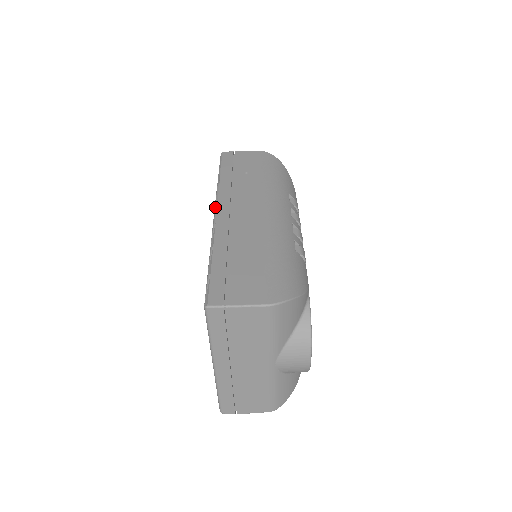
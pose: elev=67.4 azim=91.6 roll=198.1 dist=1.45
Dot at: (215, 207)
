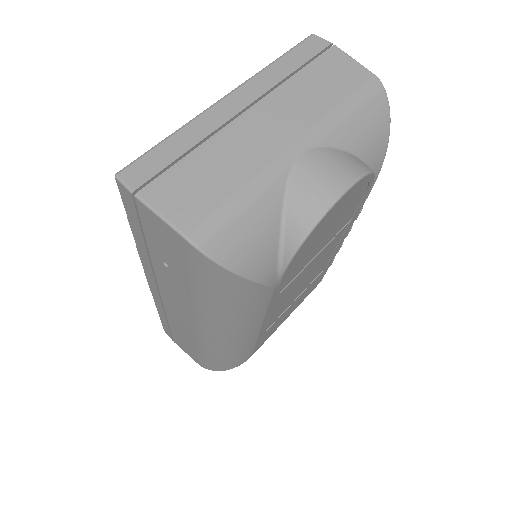
Dot at: occluded
